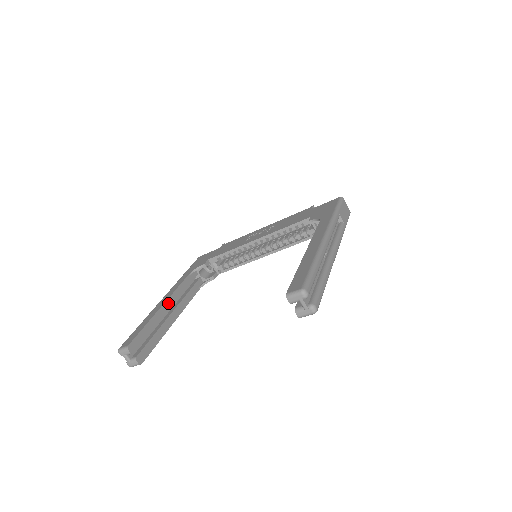
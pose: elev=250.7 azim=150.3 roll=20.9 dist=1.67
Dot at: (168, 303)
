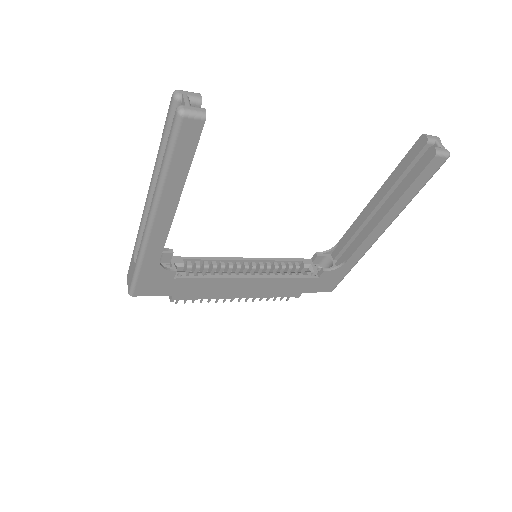
Dot at: occluded
